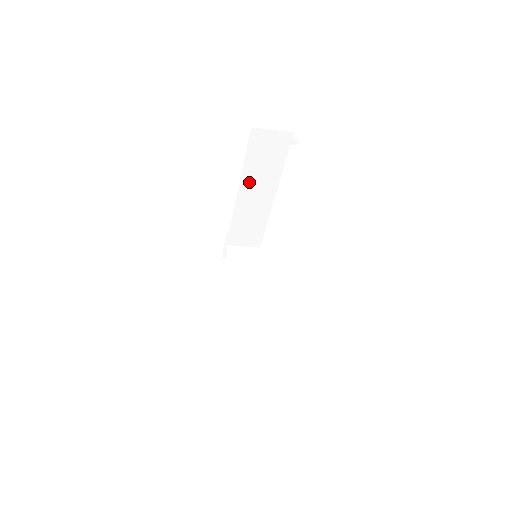
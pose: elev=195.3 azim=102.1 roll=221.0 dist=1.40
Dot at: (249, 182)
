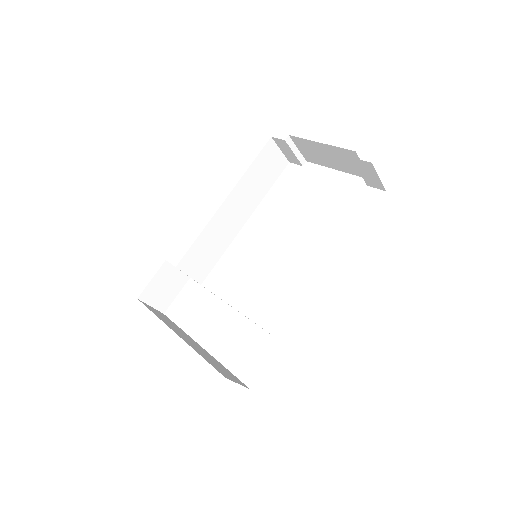
Dot at: (239, 192)
